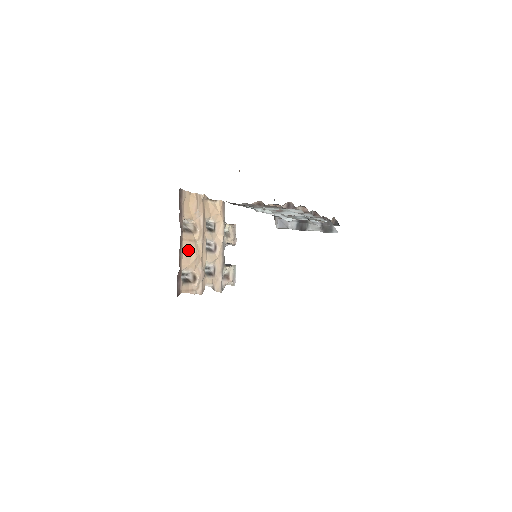
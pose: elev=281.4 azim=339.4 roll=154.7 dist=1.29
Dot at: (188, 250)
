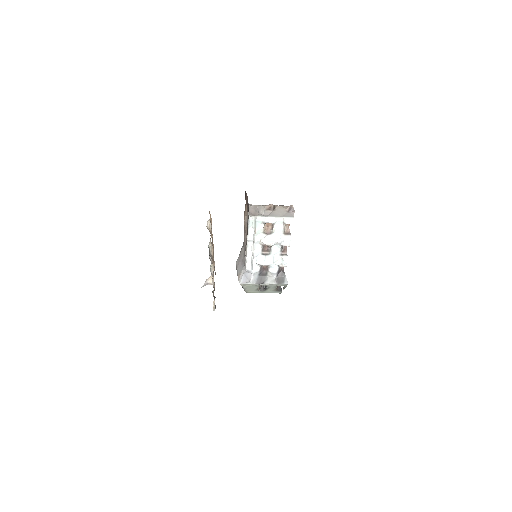
Dot at: (212, 238)
